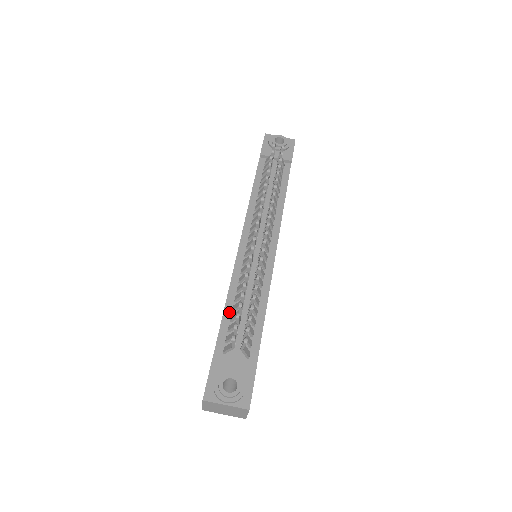
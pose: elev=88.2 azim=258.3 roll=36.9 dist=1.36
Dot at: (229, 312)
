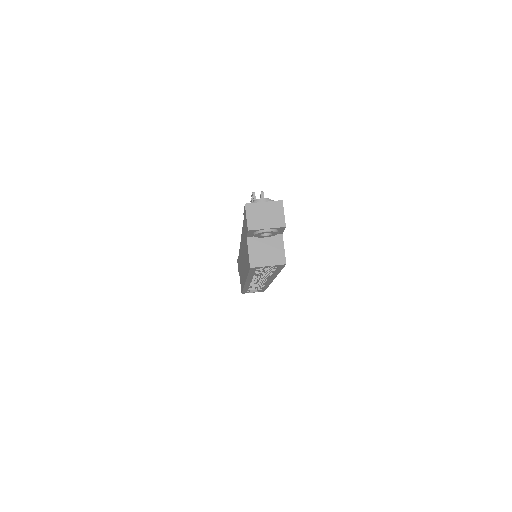
Dot at: occluded
